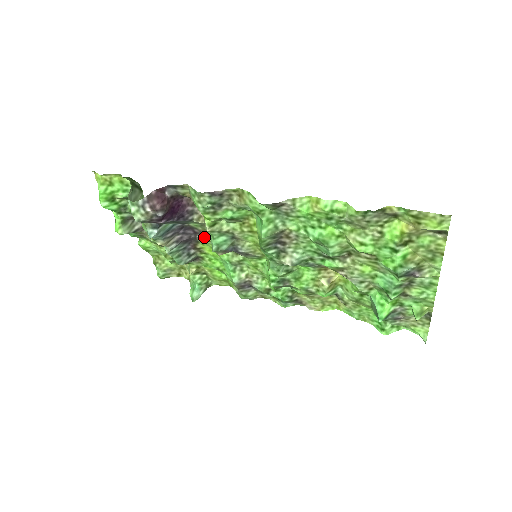
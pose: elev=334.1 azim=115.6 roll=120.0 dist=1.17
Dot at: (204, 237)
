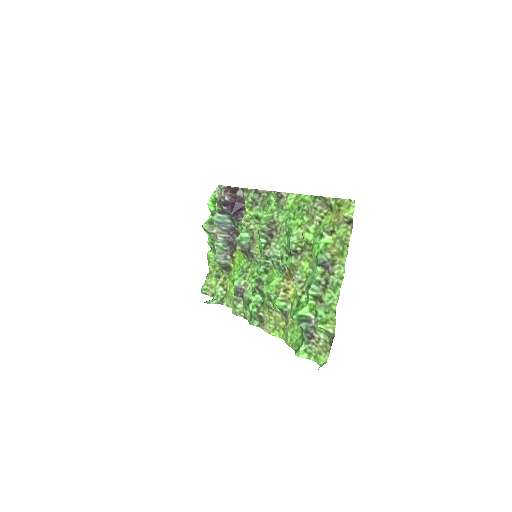
Dot at: occluded
